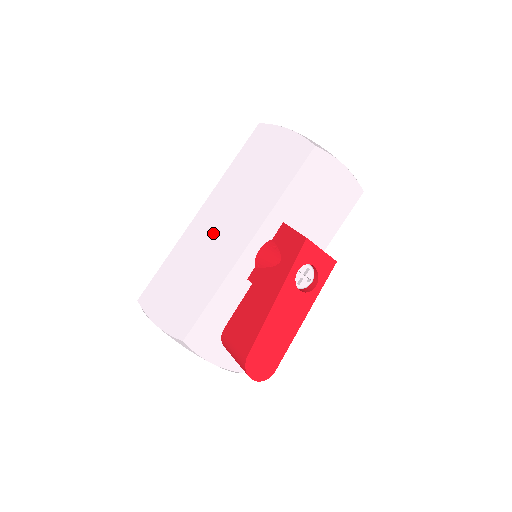
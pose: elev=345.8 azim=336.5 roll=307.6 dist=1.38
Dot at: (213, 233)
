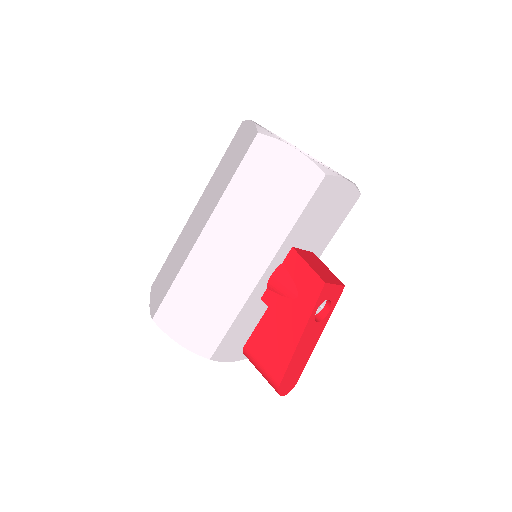
Dot at: (222, 259)
